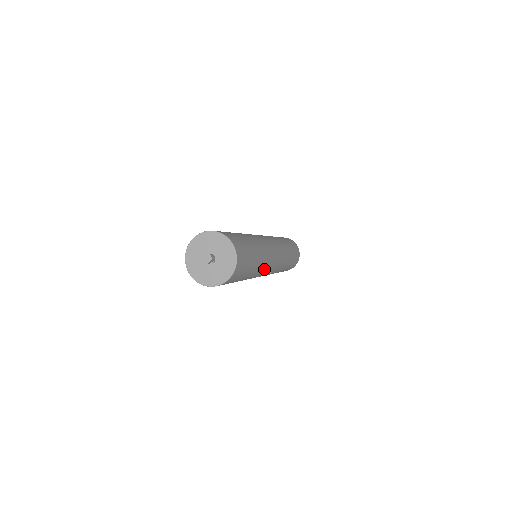
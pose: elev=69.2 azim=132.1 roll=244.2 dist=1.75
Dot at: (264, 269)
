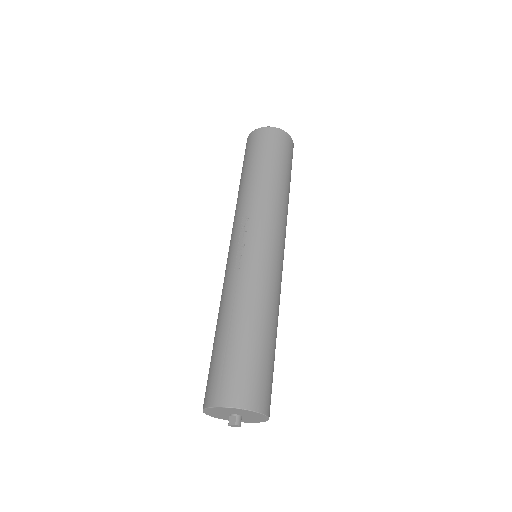
Dot at: occluded
